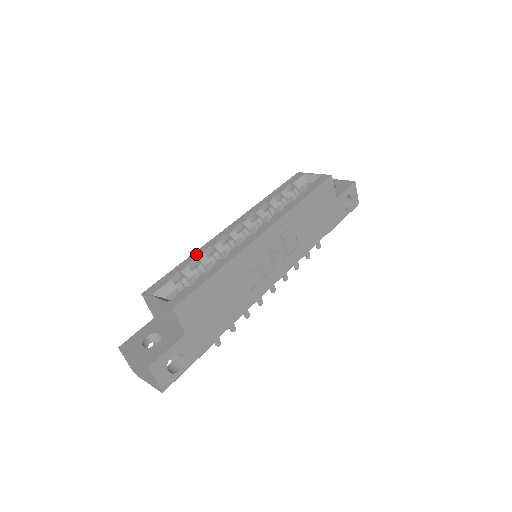
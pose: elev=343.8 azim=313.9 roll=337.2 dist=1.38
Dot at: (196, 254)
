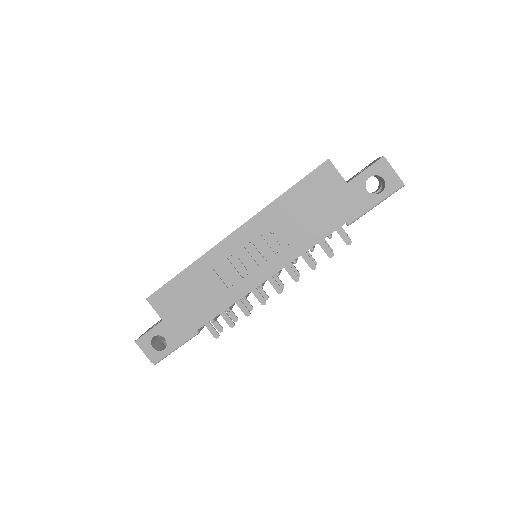
Dot at: occluded
